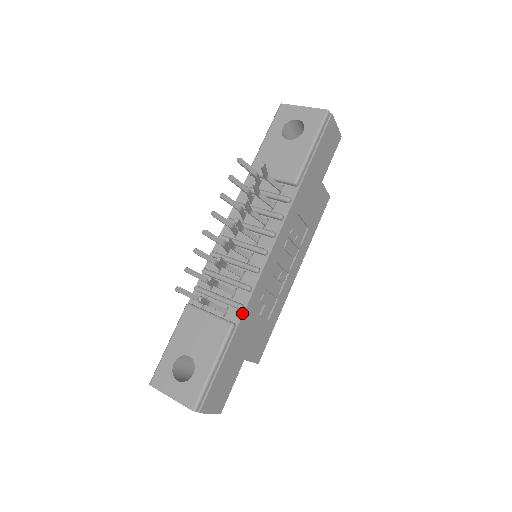
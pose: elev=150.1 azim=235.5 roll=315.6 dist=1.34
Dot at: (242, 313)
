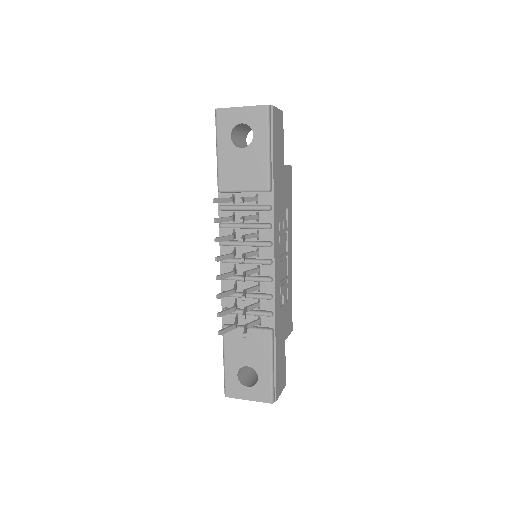
Dot at: (274, 318)
